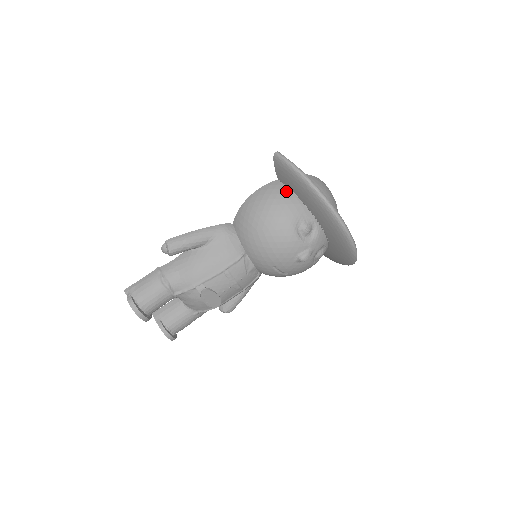
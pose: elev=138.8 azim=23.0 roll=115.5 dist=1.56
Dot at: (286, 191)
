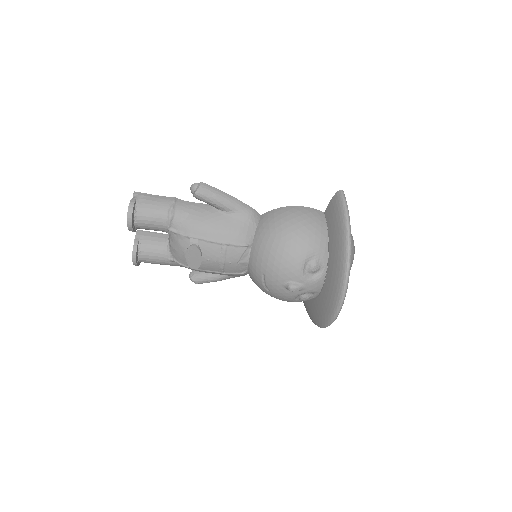
Dot at: (323, 226)
